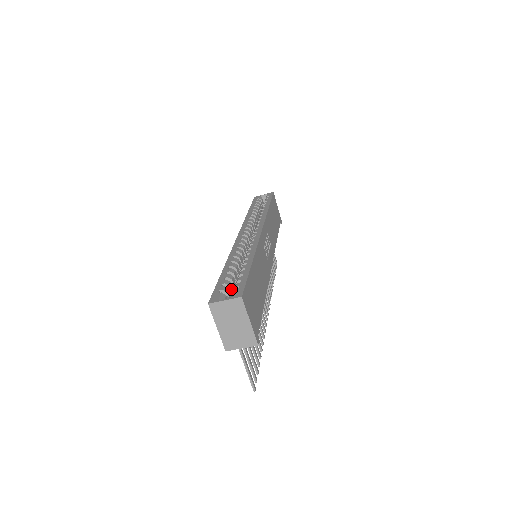
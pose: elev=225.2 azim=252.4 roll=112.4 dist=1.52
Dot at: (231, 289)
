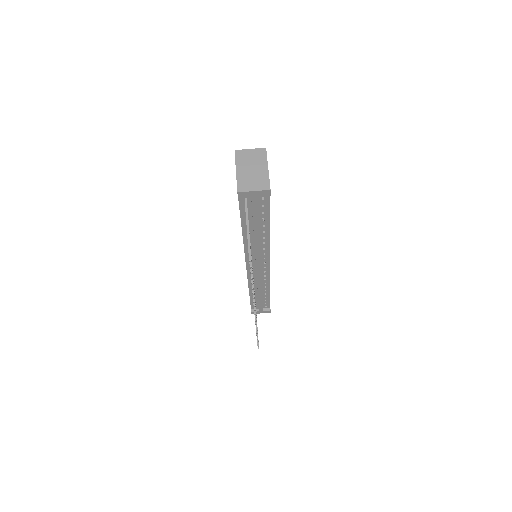
Dot at: occluded
